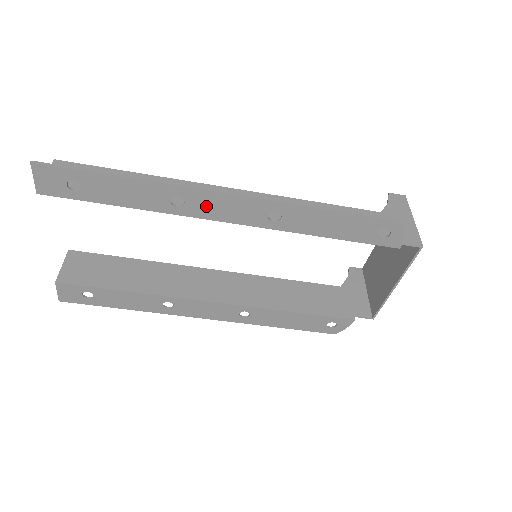
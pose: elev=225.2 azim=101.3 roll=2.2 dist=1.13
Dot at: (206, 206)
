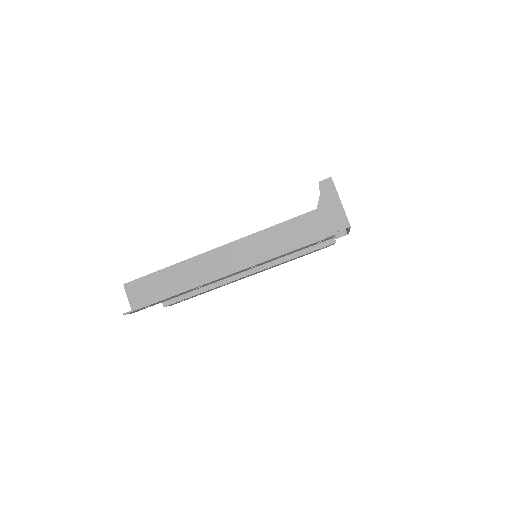
Dot at: occluded
